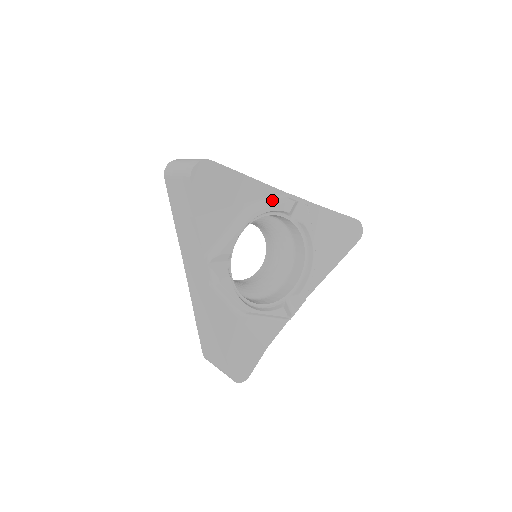
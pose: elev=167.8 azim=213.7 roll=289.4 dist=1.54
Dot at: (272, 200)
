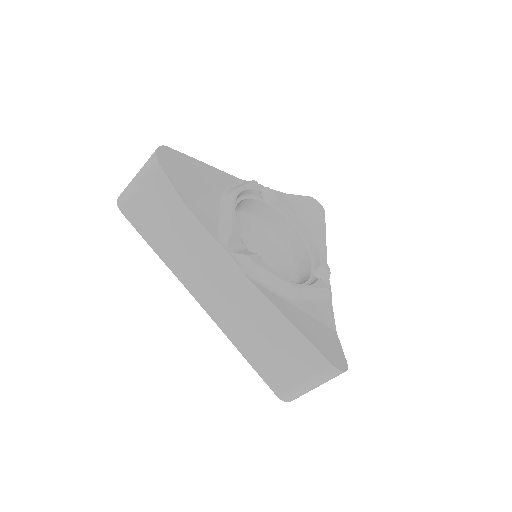
Dot at: (238, 185)
